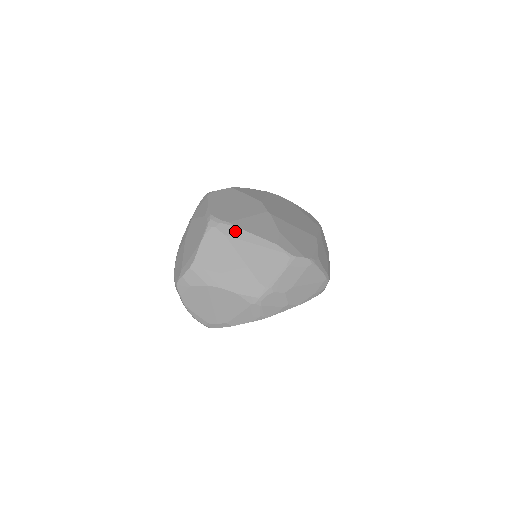
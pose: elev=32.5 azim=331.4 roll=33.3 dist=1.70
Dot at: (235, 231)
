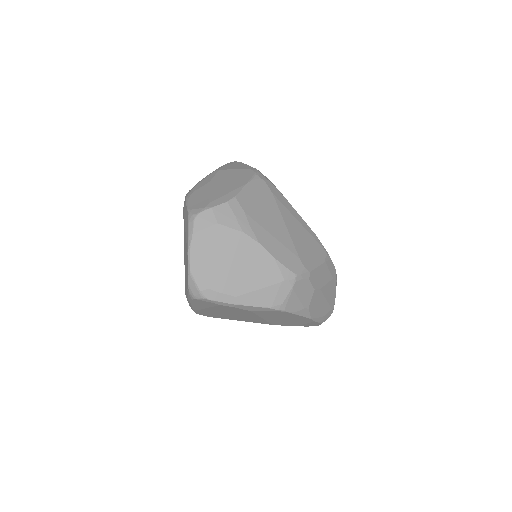
Dot at: (282, 197)
